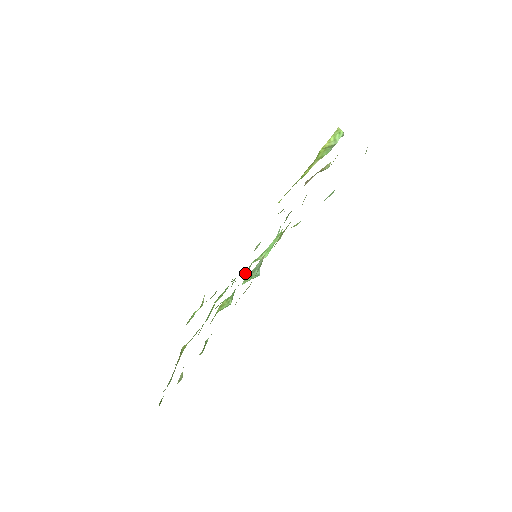
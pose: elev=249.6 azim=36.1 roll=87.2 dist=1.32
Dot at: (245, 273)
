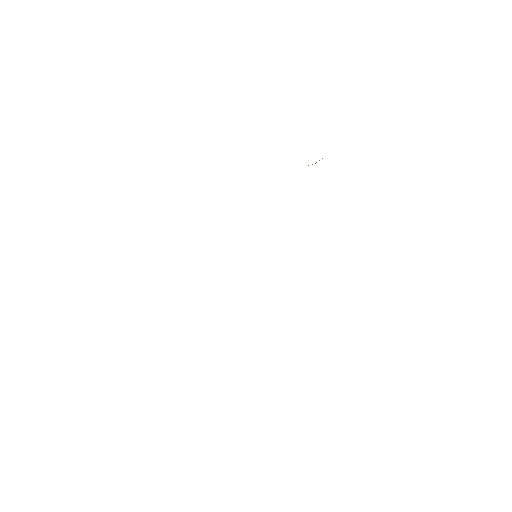
Dot at: occluded
